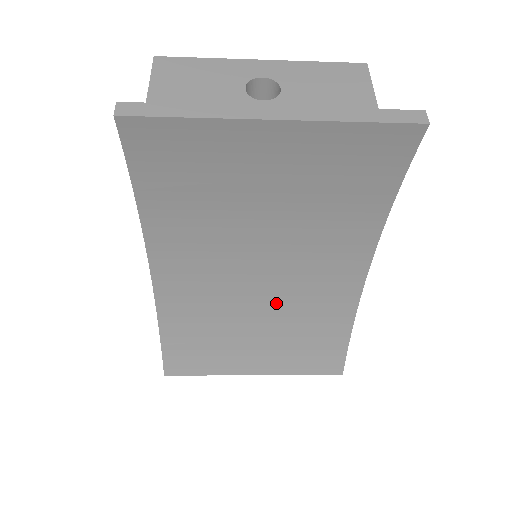
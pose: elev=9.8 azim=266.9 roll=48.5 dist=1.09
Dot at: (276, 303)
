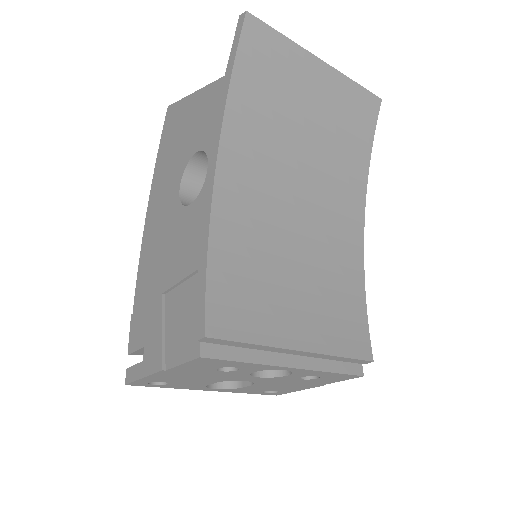
Dot at: (310, 247)
